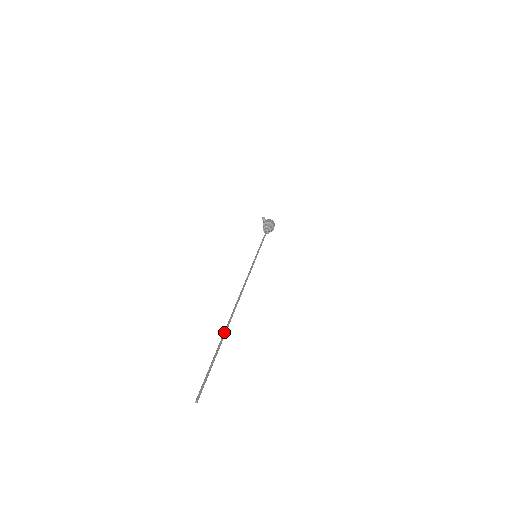
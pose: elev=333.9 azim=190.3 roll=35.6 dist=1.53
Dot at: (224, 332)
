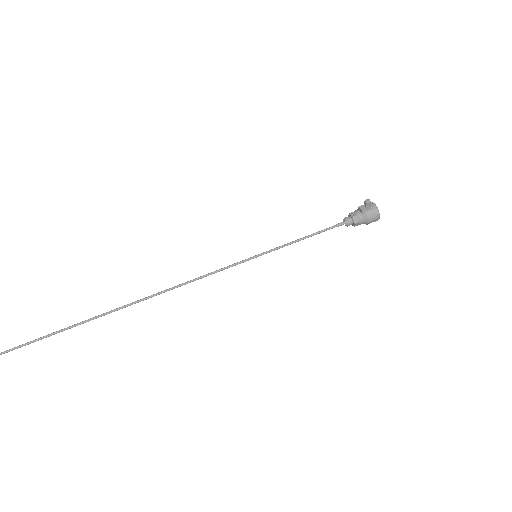
Dot at: (67, 327)
